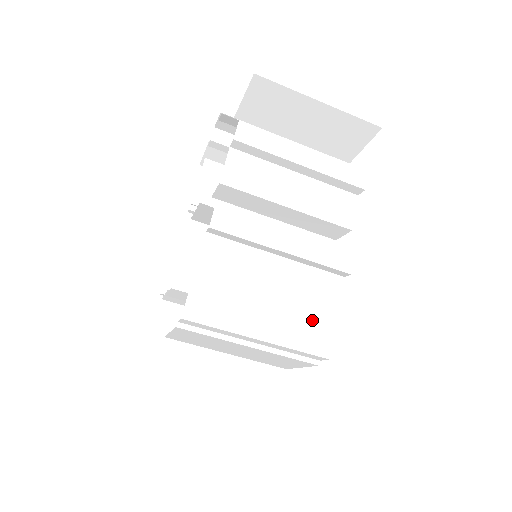
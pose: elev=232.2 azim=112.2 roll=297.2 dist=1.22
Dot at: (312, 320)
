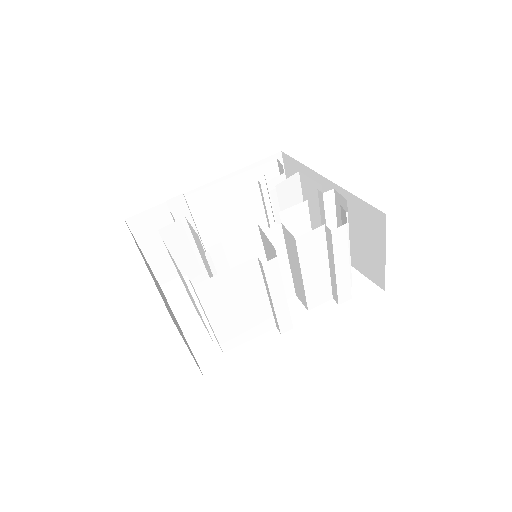
Dot at: (240, 333)
